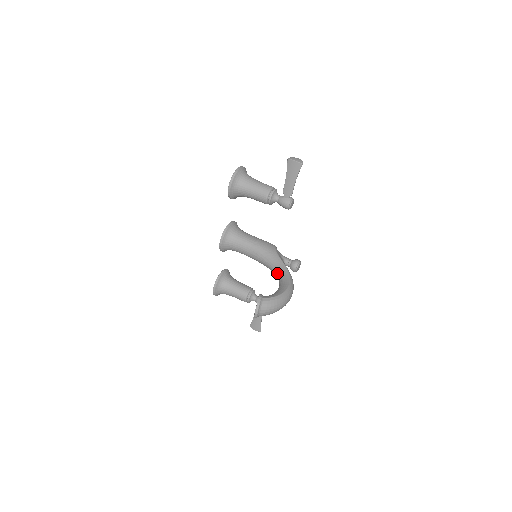
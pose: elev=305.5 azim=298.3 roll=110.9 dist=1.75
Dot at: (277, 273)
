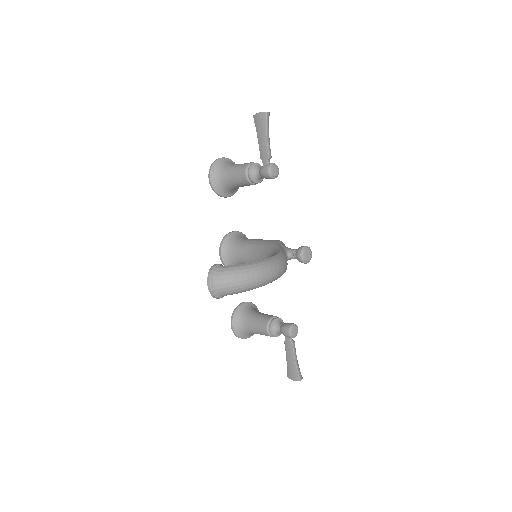
Dot at: occluded
